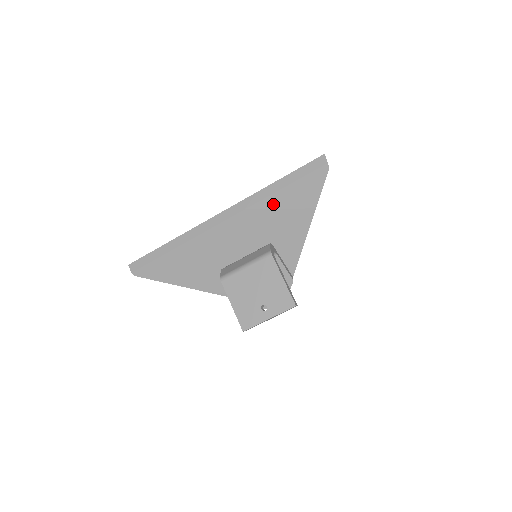
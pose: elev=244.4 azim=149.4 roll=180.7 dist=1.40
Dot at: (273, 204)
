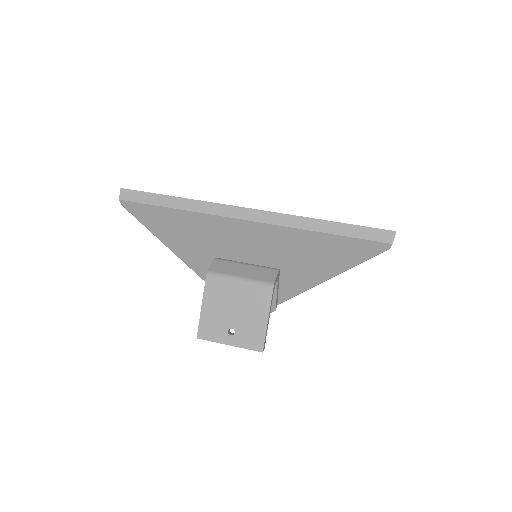
Dot at: (309, 240)
